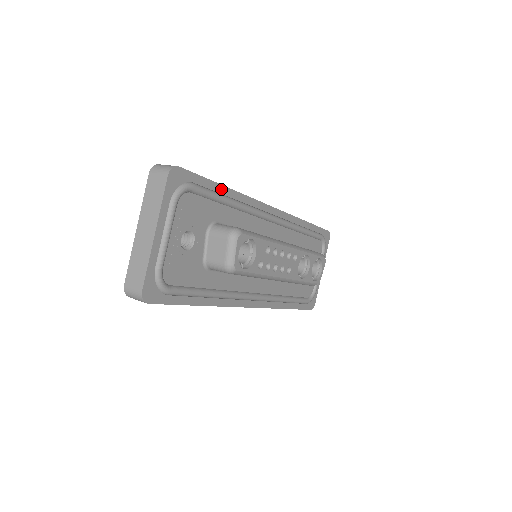
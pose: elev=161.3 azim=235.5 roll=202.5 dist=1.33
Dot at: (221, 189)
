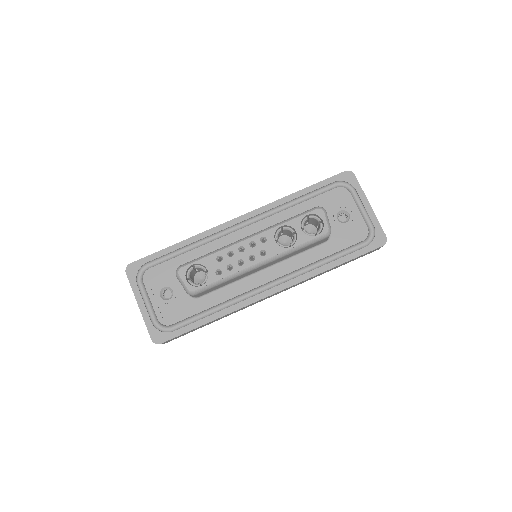
Dot at: (173, 248)
